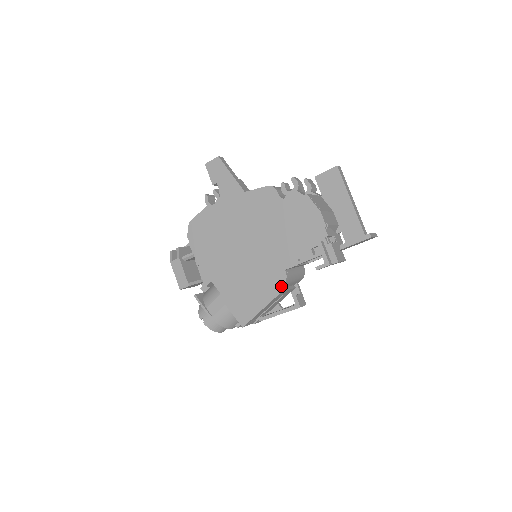
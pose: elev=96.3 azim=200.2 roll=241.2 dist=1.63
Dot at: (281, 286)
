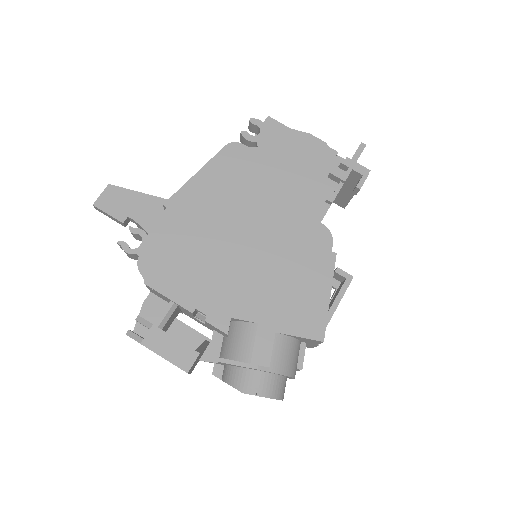
Dot at: (331, 245)
